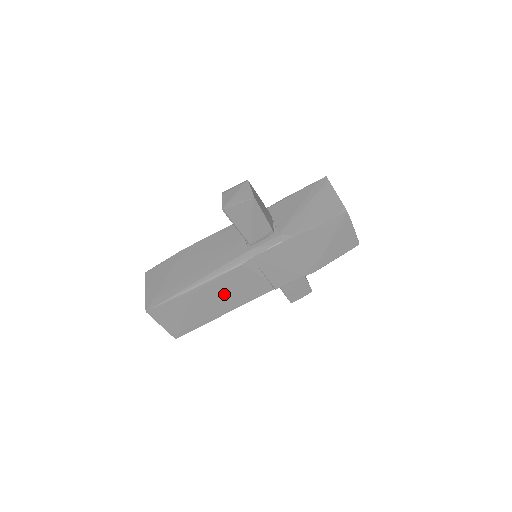
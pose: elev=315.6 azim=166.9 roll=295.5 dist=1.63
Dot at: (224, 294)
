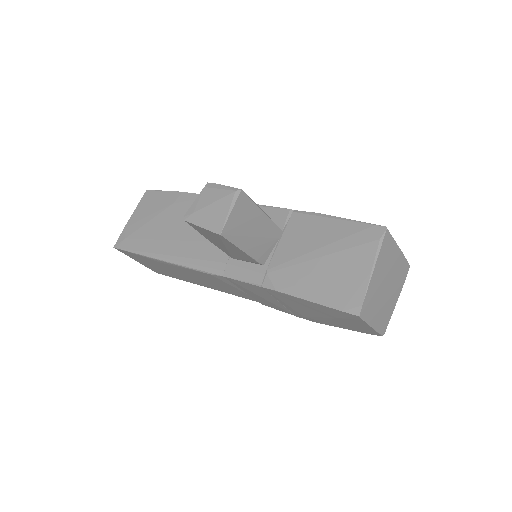
Dot at: (198, 278)
